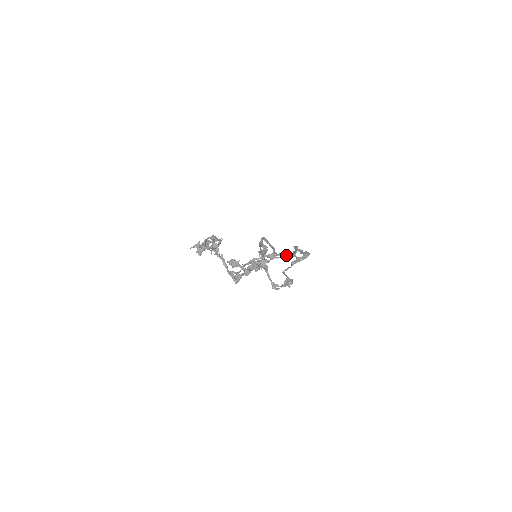
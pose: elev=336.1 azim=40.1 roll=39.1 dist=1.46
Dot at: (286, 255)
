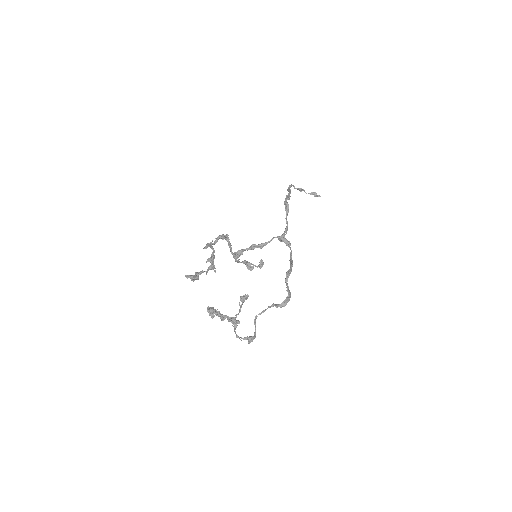
Dot at: (290, 248)
